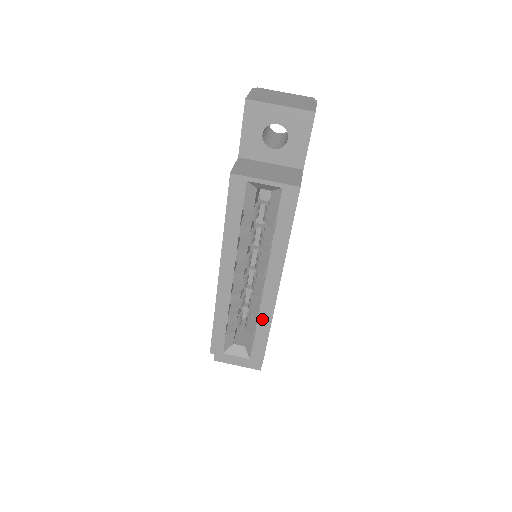
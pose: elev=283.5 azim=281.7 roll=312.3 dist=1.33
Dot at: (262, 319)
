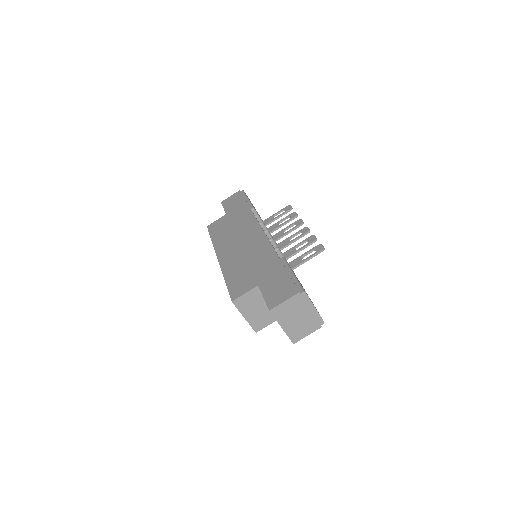
Dot at: occluded
